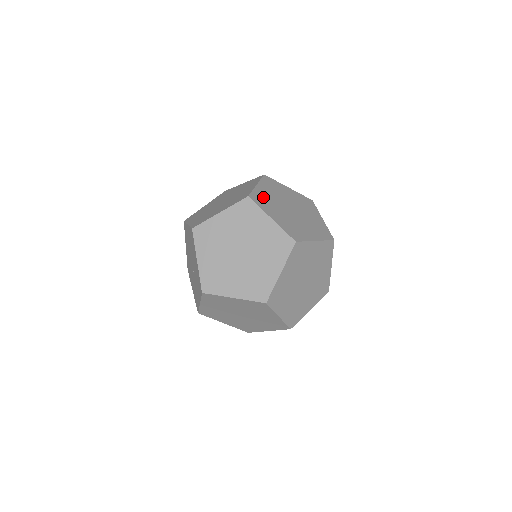
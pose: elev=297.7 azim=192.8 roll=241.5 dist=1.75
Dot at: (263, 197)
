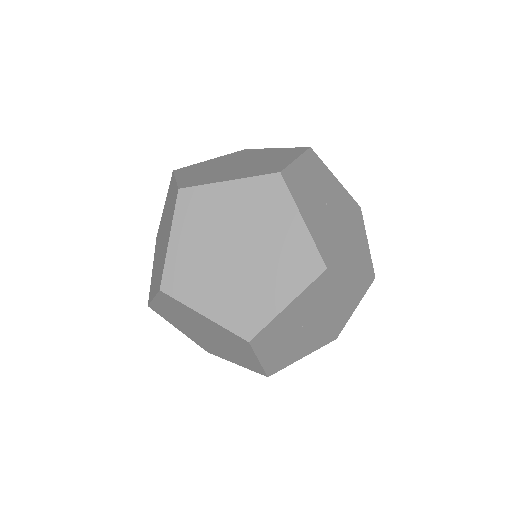
Dot at: (183, 267)
